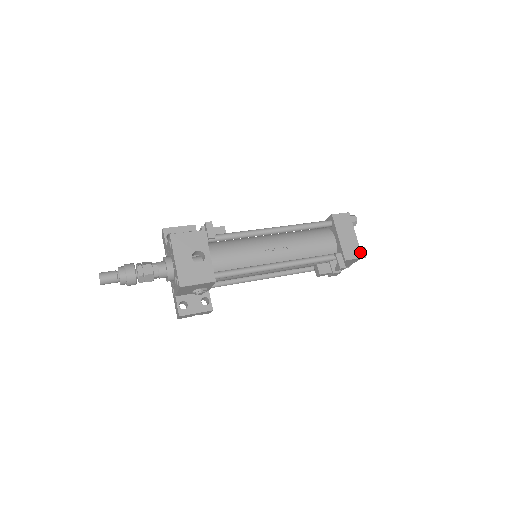
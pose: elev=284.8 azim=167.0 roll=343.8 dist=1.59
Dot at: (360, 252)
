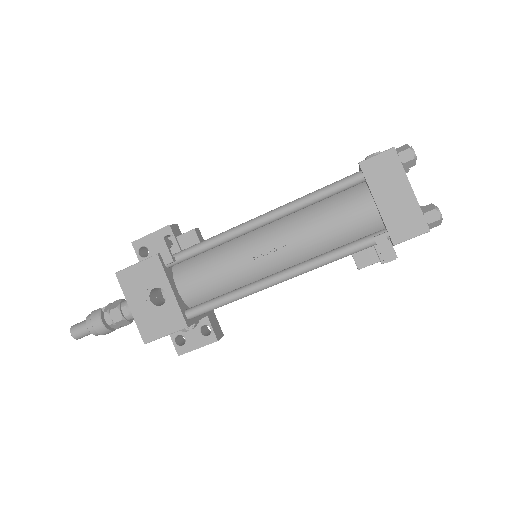
Dot at: (424, 222)
